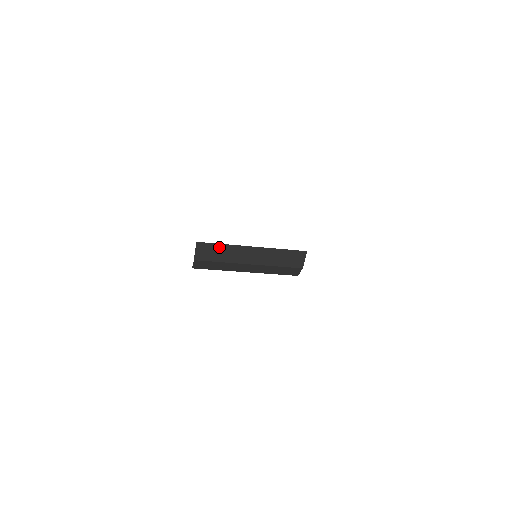
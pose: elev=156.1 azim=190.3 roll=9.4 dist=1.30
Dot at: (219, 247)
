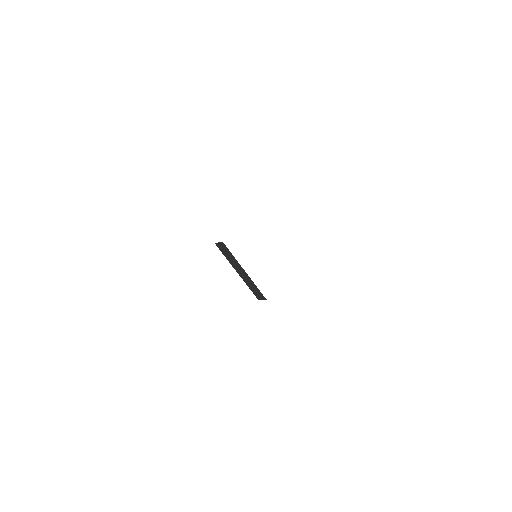
Dot at: (231, 255)
